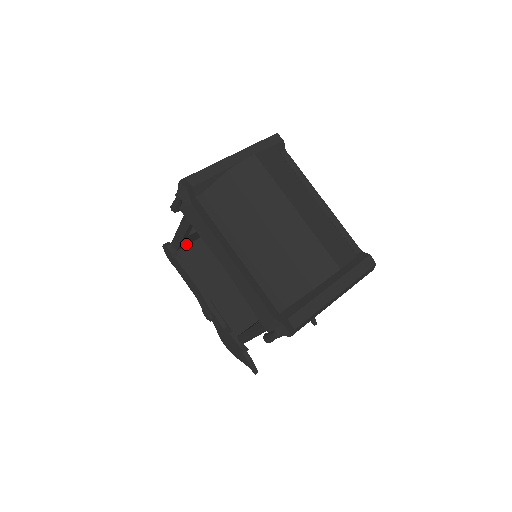
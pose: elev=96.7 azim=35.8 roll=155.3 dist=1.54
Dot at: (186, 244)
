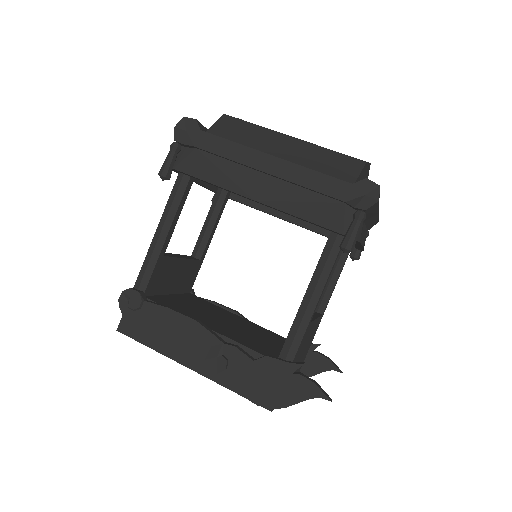
Dot at: (152, 291)
